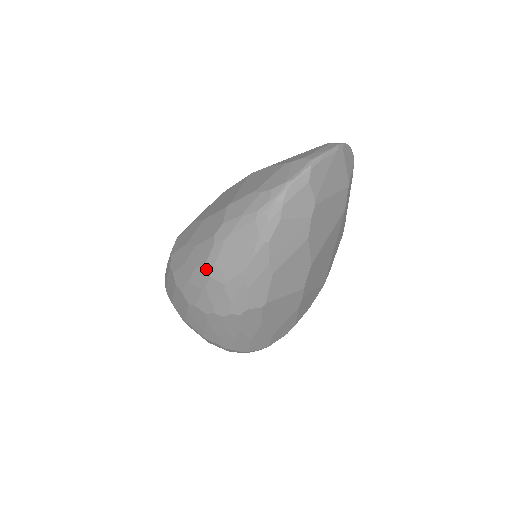
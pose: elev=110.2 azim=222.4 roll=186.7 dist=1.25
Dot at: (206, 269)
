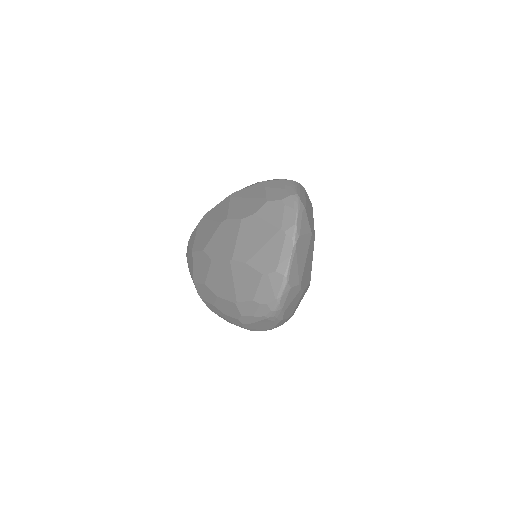
Dot at: occluded
